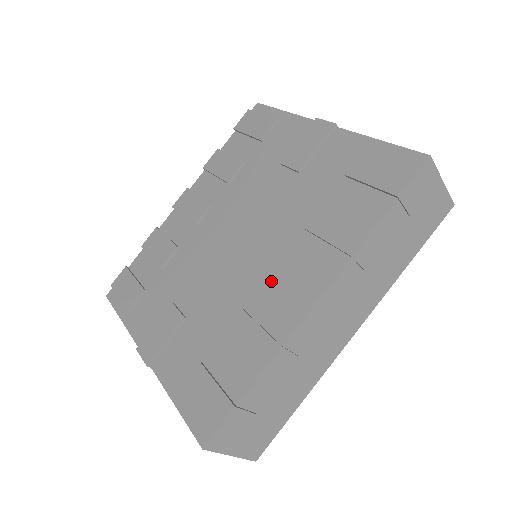
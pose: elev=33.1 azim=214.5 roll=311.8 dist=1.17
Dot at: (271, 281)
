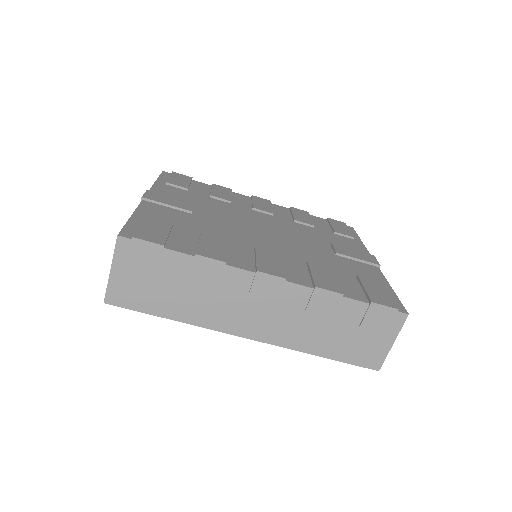
Dot at: (260, 250)
